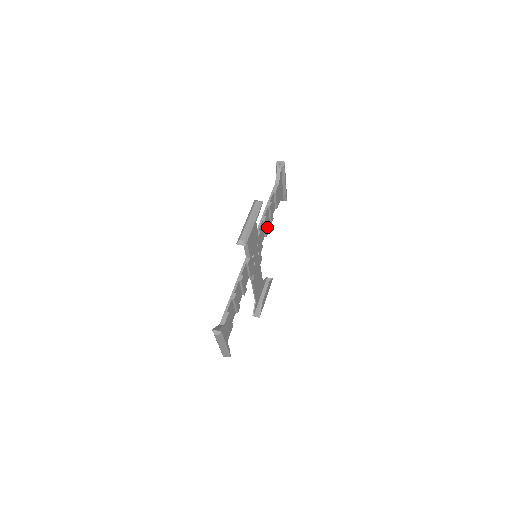
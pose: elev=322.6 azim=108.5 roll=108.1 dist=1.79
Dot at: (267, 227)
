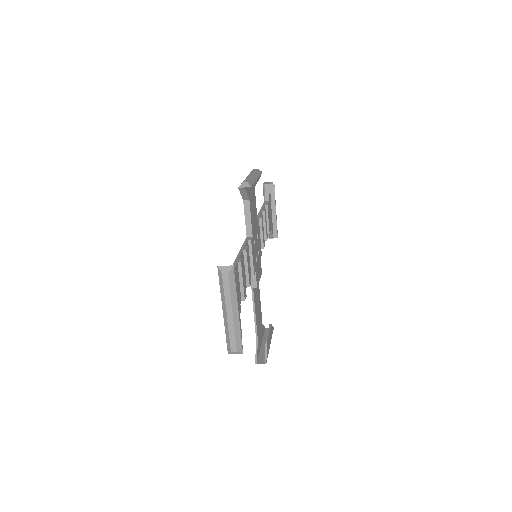
Dot at: (263, 236)
